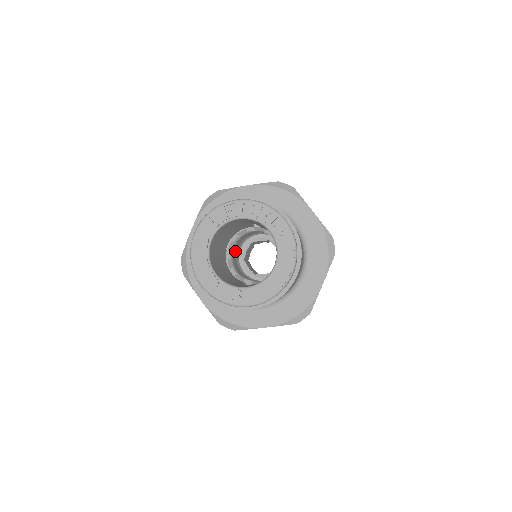
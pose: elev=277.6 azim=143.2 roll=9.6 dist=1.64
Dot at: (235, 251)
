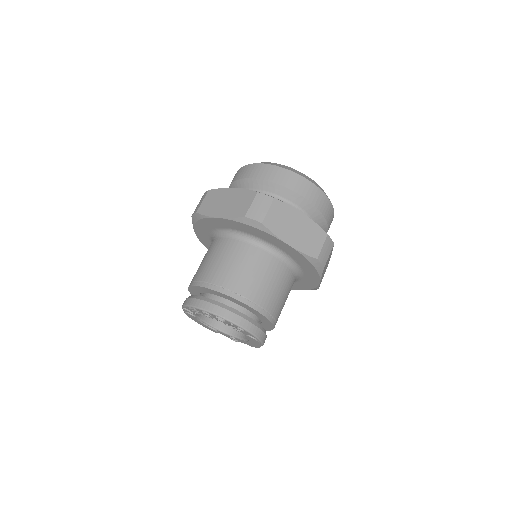
Dot at: occluded
